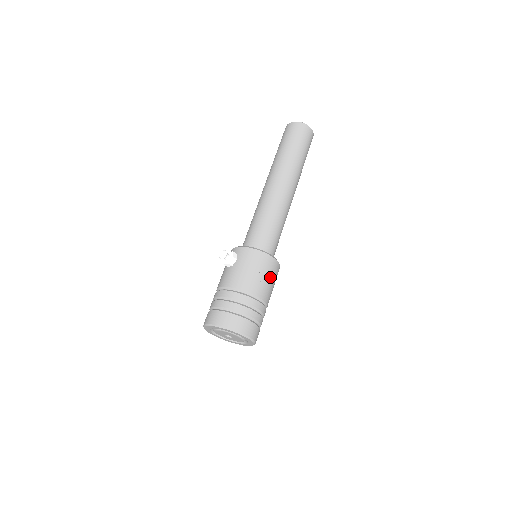
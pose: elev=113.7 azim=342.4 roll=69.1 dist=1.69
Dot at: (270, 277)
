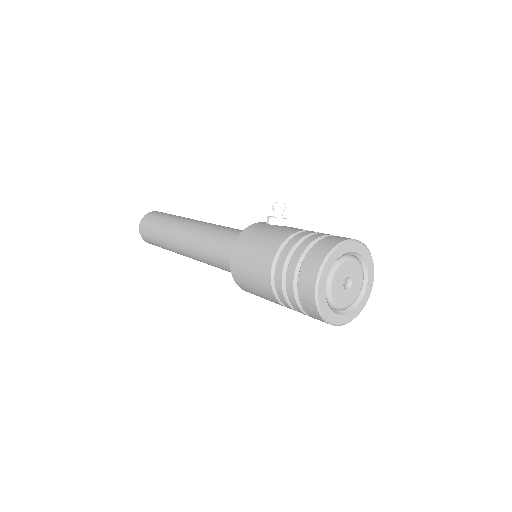
Dot at: occluded
